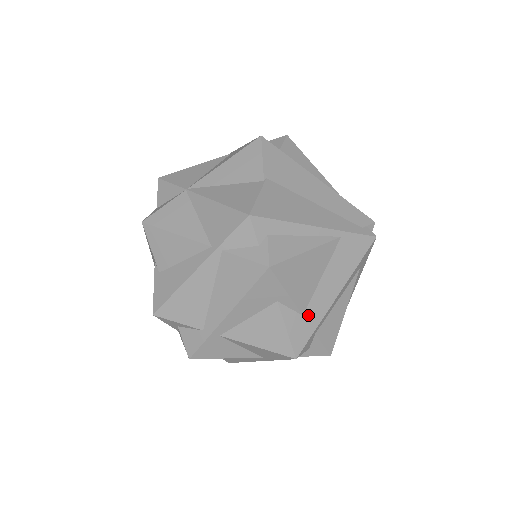
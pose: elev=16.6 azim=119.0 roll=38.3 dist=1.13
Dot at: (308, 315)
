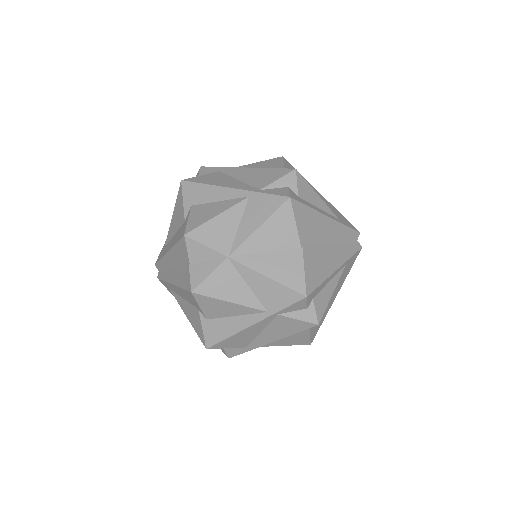
Dot at: (321, 319)
